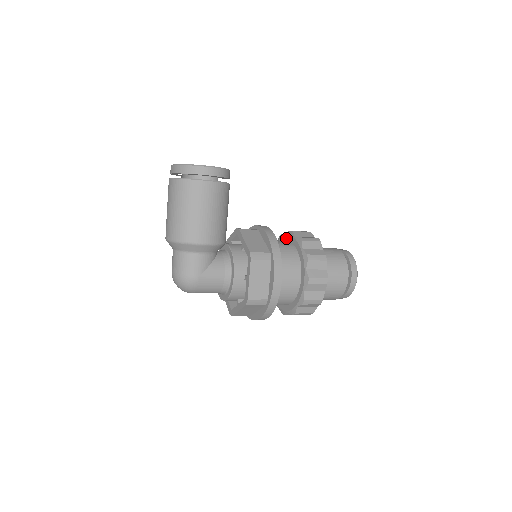
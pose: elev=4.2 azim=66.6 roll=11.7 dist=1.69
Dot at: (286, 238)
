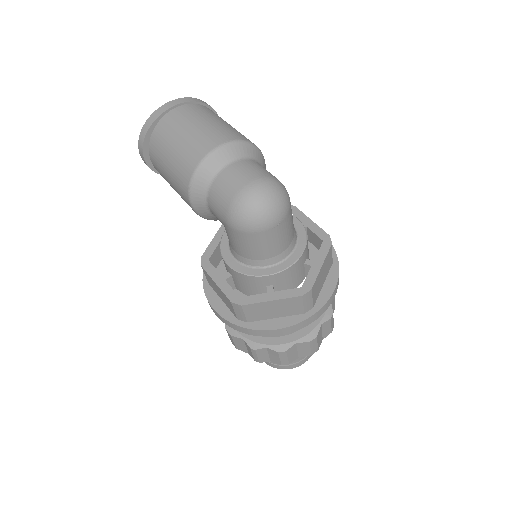
Dot at: occluded
